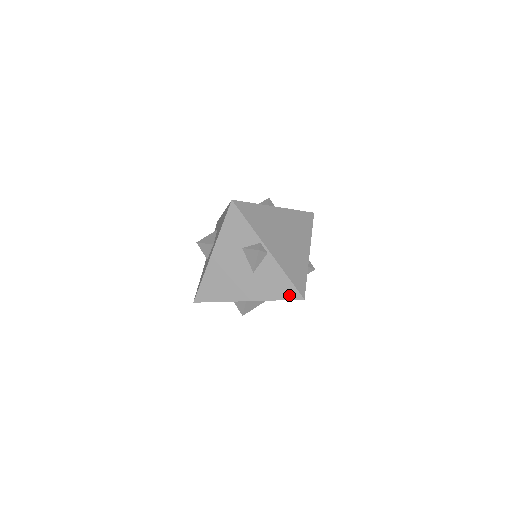
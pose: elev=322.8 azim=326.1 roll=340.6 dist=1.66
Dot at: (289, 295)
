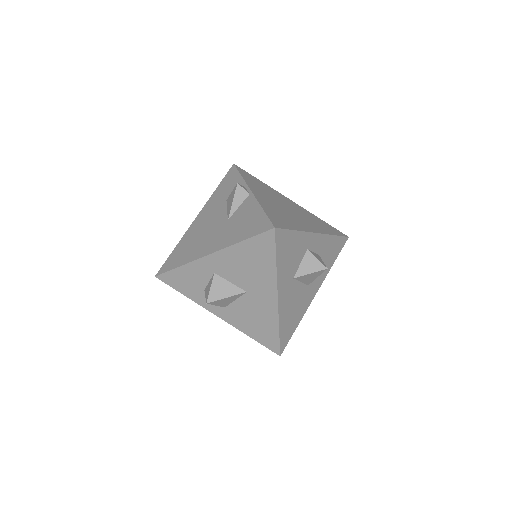
Dot at: (258, 229)
